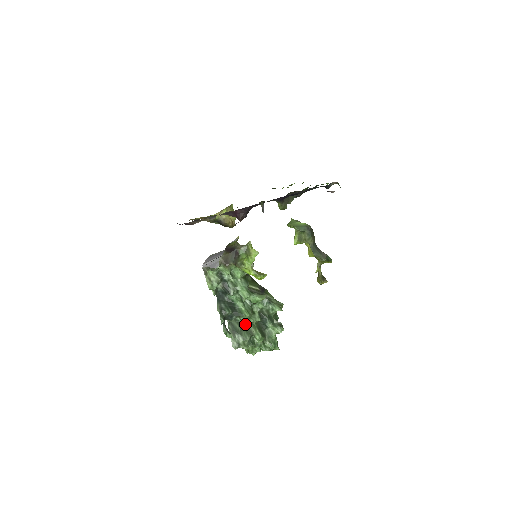
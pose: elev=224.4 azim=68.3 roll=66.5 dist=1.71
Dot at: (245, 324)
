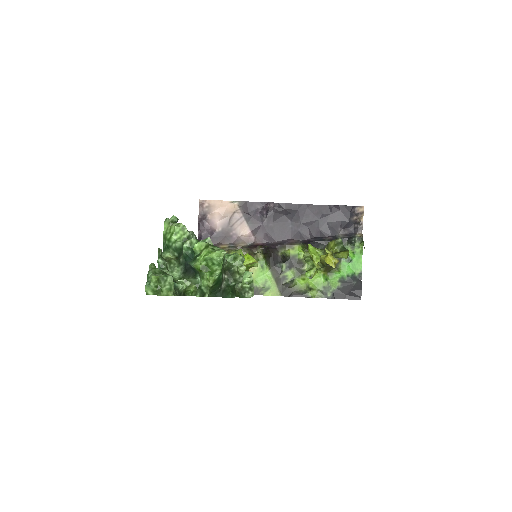
Dot at: occluded
